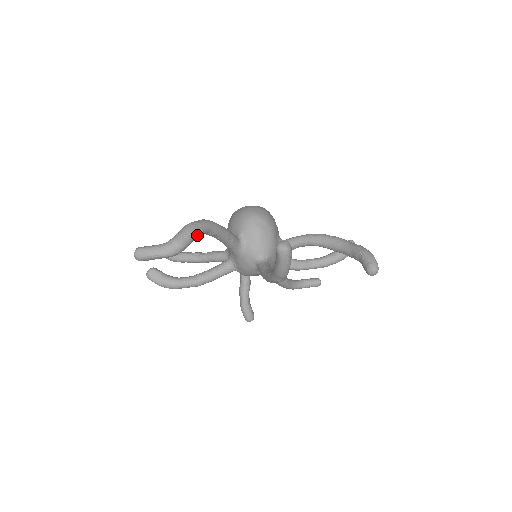
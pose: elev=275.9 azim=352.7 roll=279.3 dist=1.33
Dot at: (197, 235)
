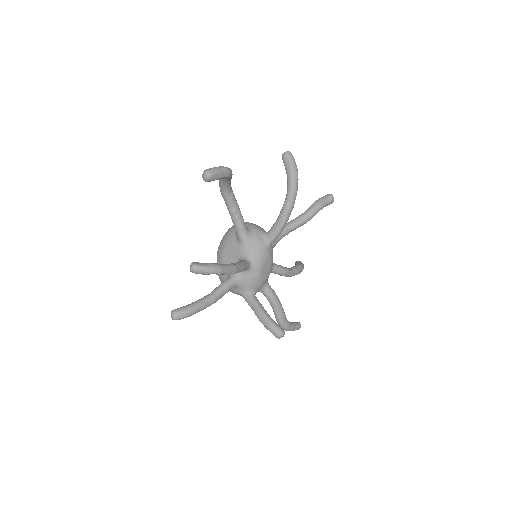
Dot at: occluded
